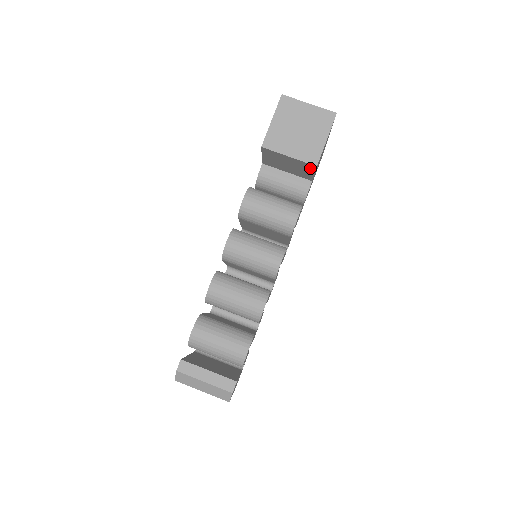
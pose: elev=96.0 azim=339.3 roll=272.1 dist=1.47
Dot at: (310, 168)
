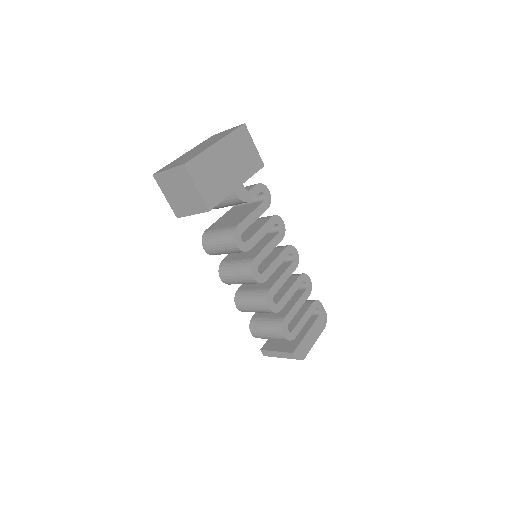
Dot at: occluded
